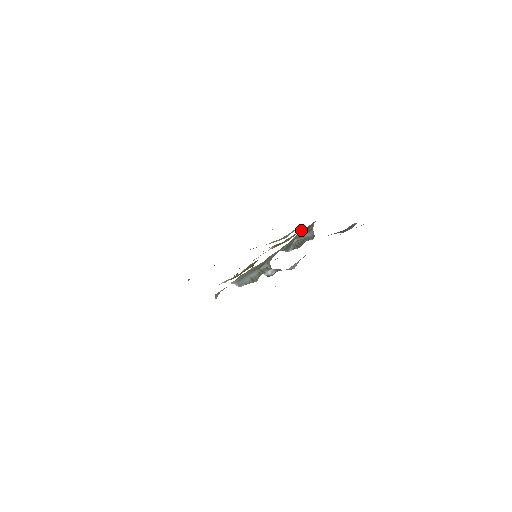
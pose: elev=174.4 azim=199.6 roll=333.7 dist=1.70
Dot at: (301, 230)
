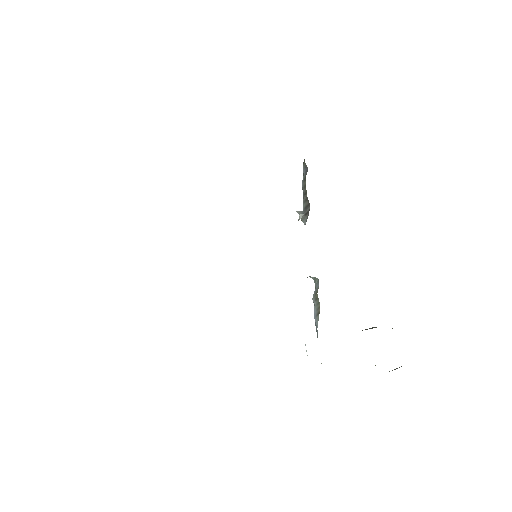
Dot at: occluded
